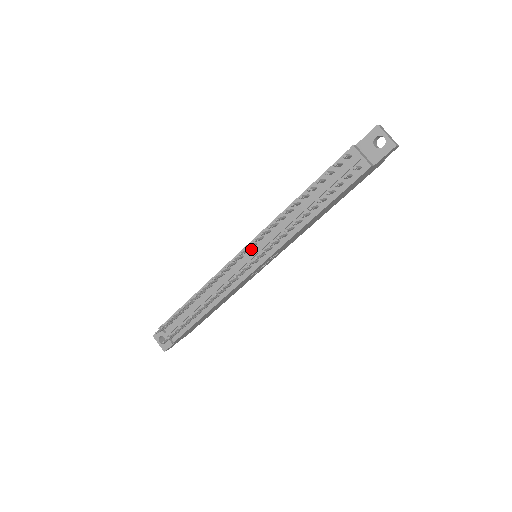
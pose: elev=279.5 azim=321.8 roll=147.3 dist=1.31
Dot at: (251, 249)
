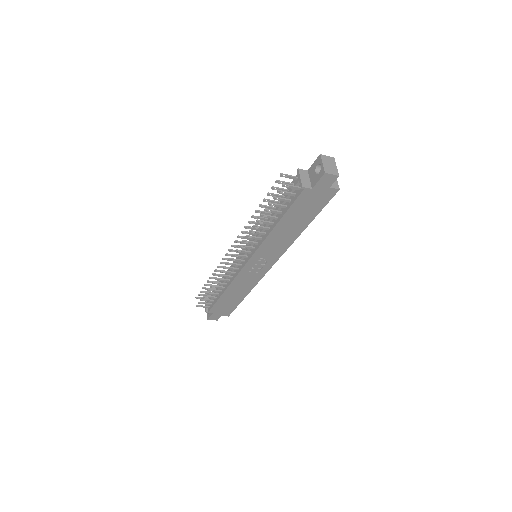
Dot at: occluded
